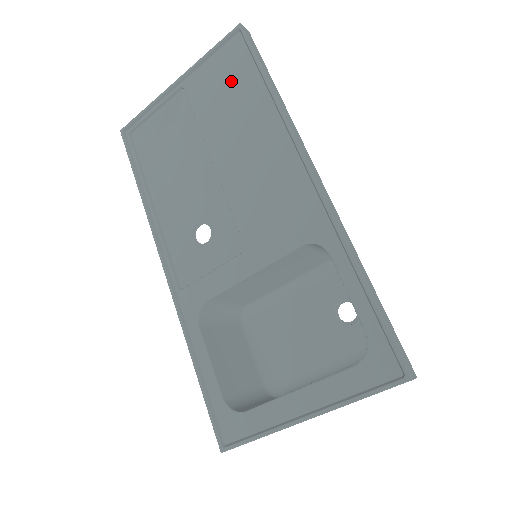
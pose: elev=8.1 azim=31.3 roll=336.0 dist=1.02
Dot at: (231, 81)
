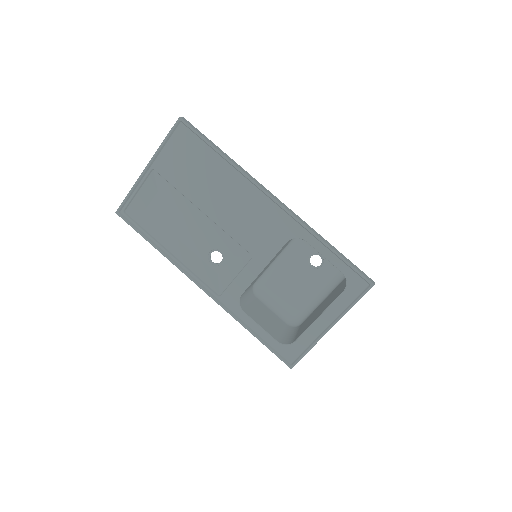
Dot at: (191, 157)
